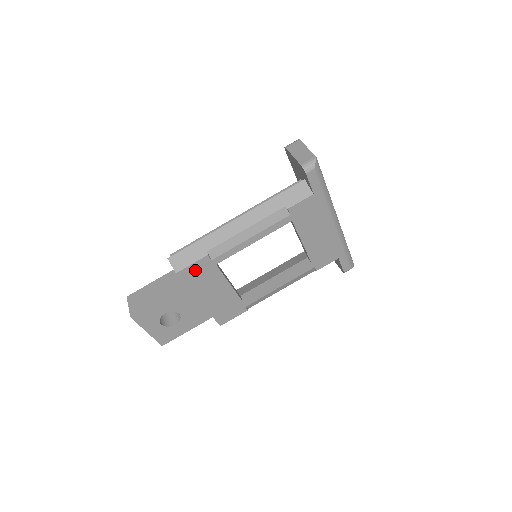
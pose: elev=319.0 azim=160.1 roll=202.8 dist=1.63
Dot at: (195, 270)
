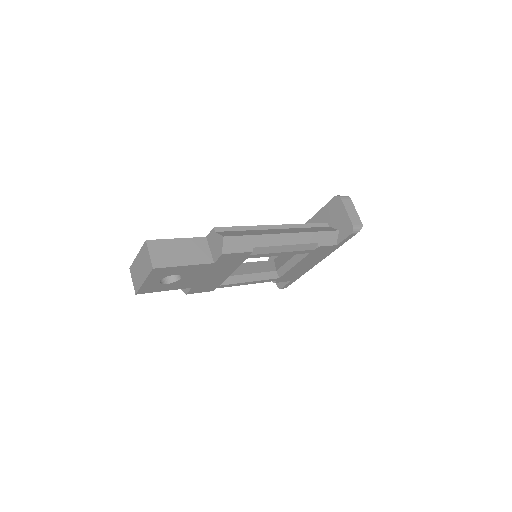
Dot at: (233, 256)
